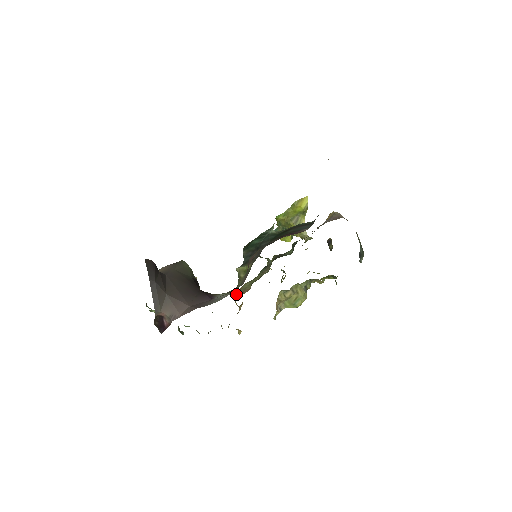
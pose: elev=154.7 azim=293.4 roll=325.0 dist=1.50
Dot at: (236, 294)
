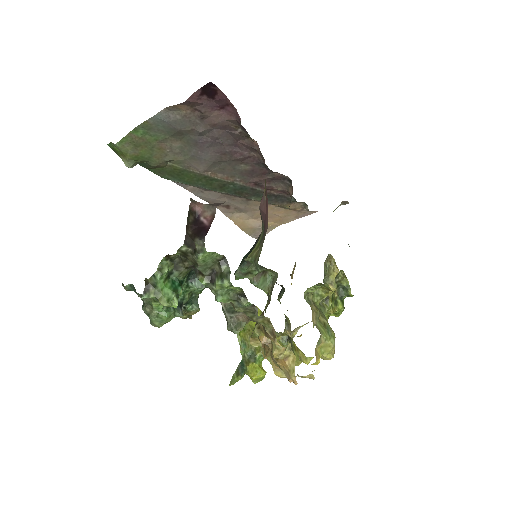
Dot at: occluded
